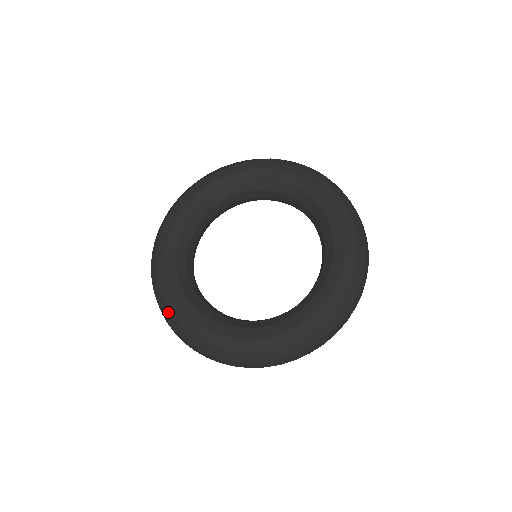
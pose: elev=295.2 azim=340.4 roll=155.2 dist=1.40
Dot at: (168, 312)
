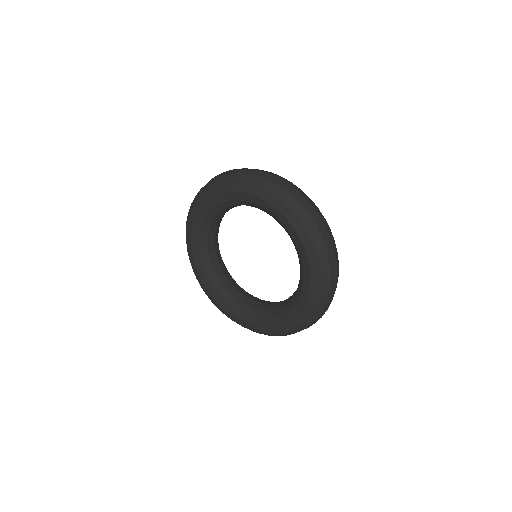
Dot at: occluded
